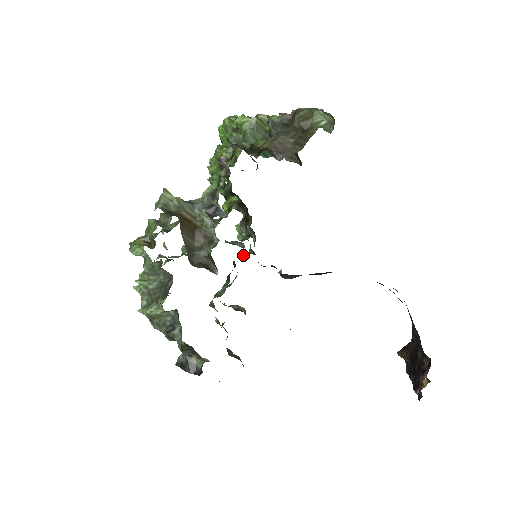
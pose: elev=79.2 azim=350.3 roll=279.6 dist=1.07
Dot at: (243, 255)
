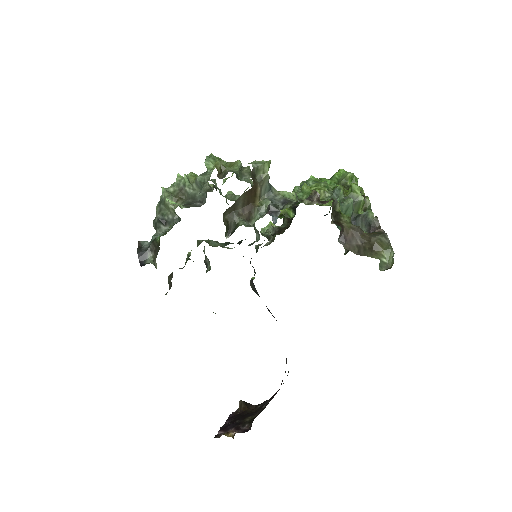
Dot at: (251, 244)
